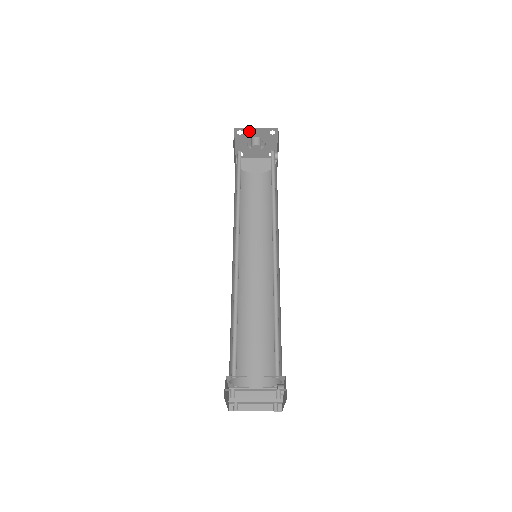
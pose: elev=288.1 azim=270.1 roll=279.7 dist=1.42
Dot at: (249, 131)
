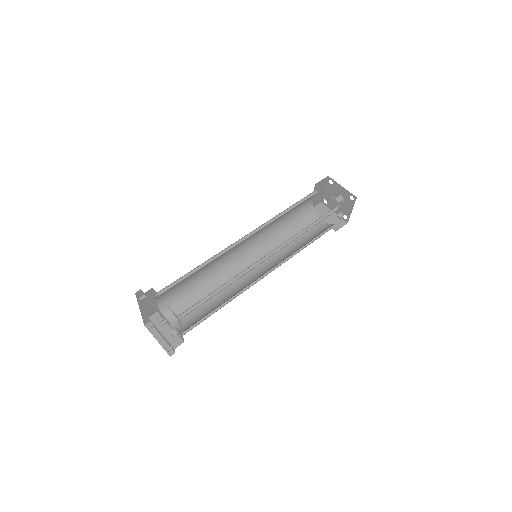
Dot at: (337, 185)
